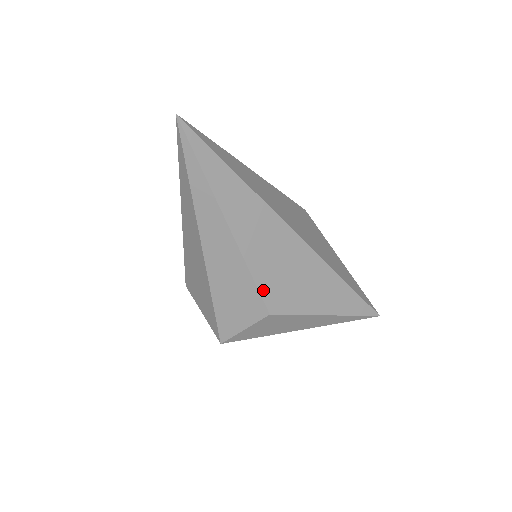
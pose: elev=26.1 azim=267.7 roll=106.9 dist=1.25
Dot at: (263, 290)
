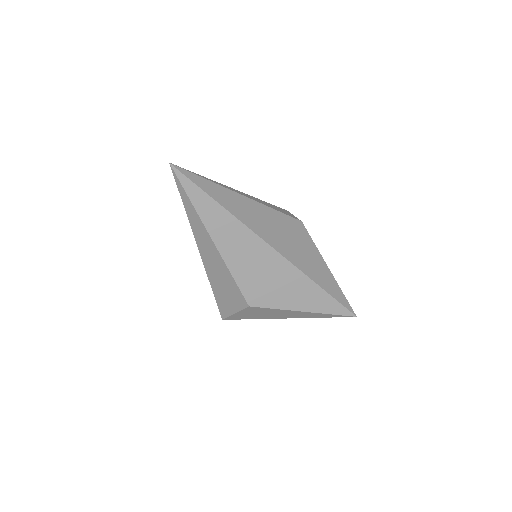
Dot at: (243, 288)
